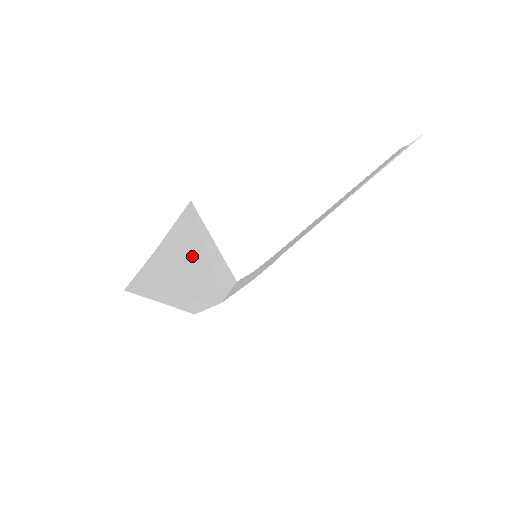
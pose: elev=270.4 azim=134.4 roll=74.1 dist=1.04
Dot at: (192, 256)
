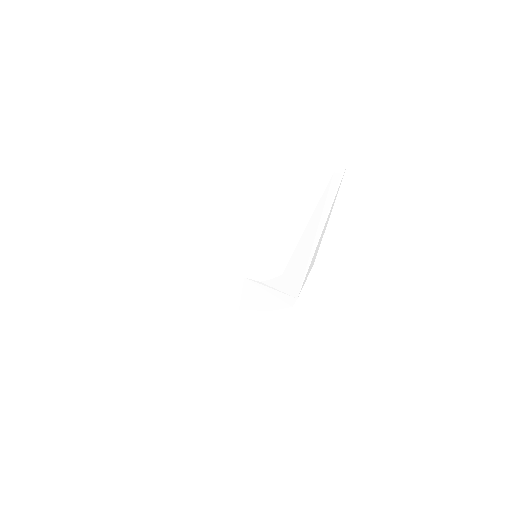
Dot at: (199, 208)
